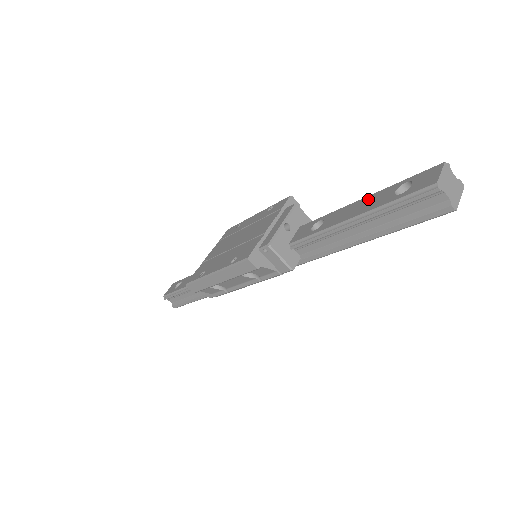
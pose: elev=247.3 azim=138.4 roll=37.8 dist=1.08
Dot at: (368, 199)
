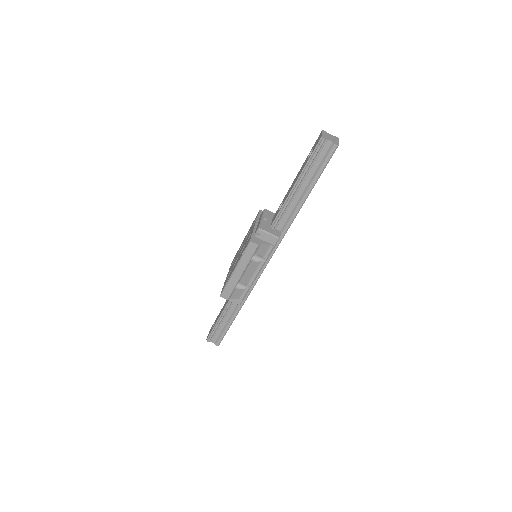
Dot at: (298, 173)
